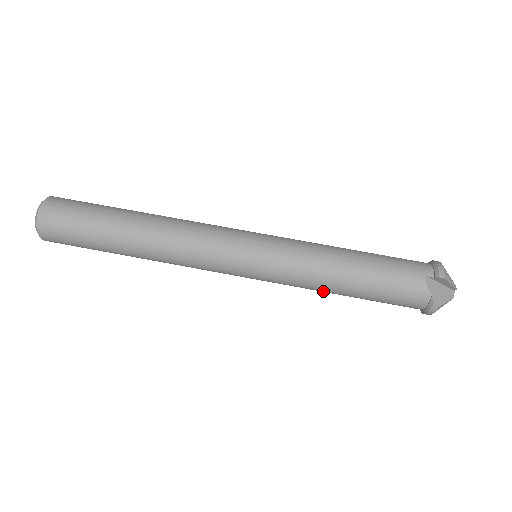
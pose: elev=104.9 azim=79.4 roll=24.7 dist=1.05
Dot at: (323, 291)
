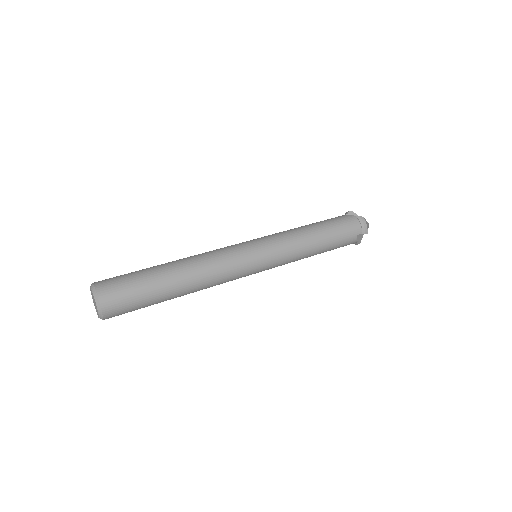
Dot at: (307, 245)
